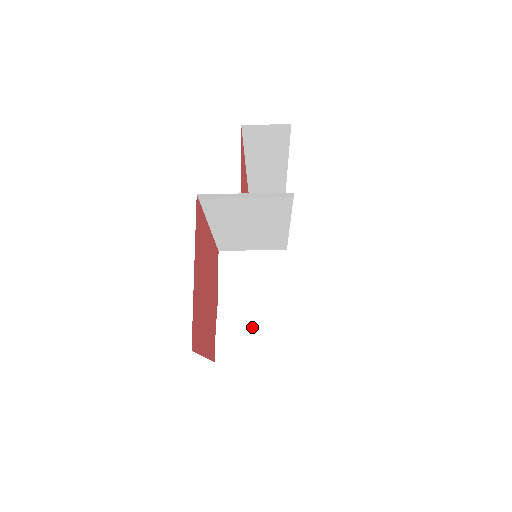
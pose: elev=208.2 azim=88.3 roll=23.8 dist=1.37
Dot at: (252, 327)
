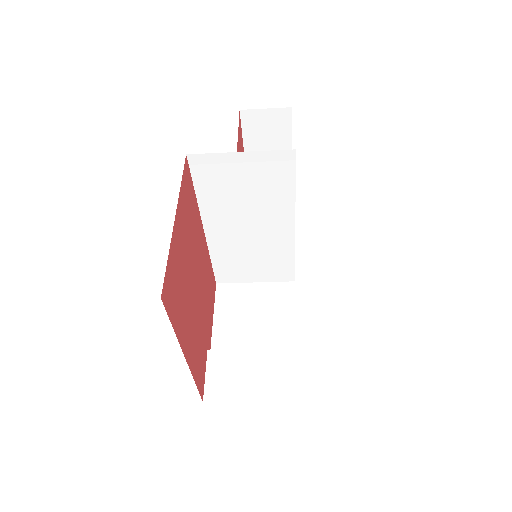
Dot at: (252, 359)
